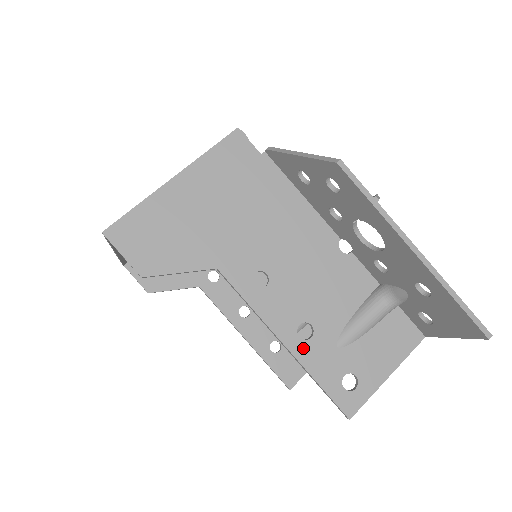
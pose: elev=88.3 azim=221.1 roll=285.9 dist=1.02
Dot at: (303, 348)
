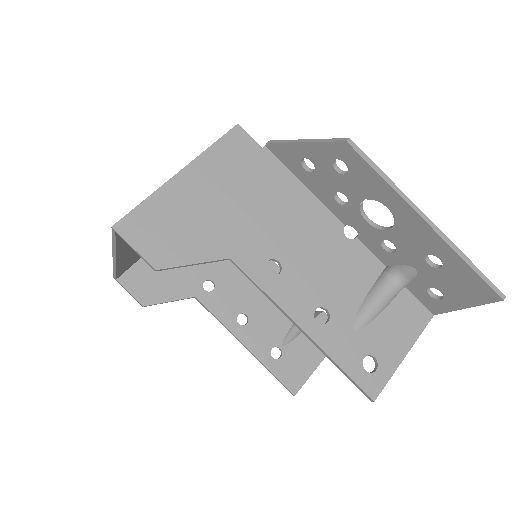
Dot at: (321, 333)
